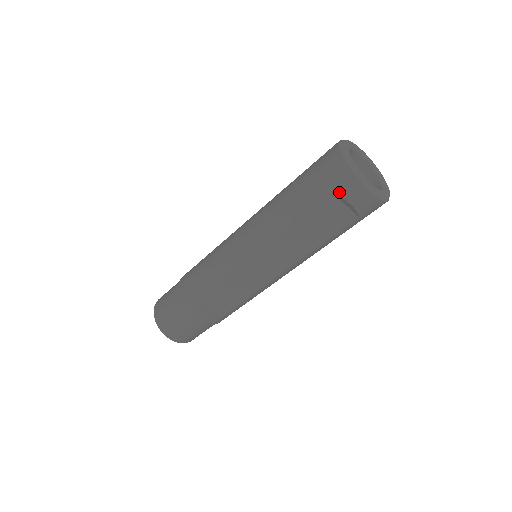
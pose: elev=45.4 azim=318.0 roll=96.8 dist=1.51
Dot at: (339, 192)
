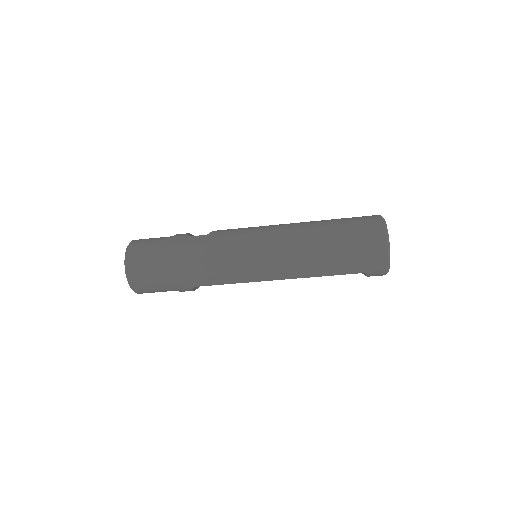
Dot at: (369, 274)
